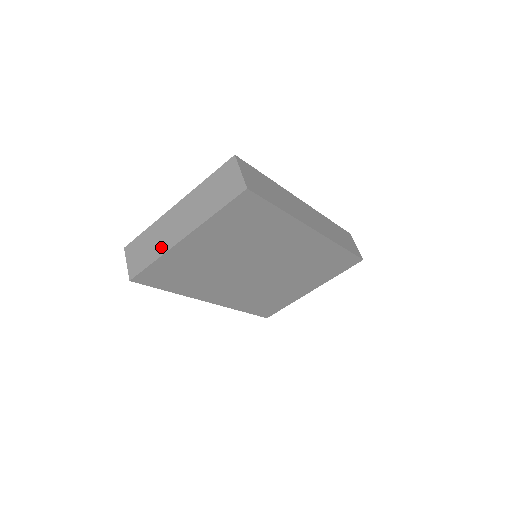
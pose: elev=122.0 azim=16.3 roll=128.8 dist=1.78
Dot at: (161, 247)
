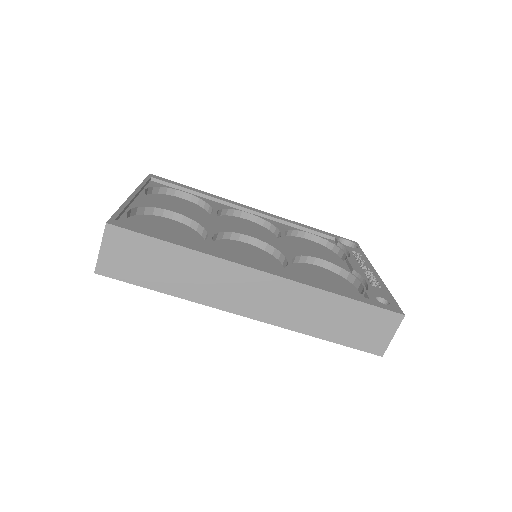
Dot at: occluded
